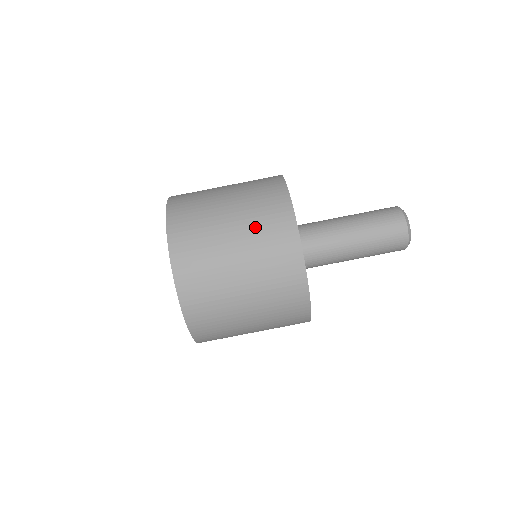
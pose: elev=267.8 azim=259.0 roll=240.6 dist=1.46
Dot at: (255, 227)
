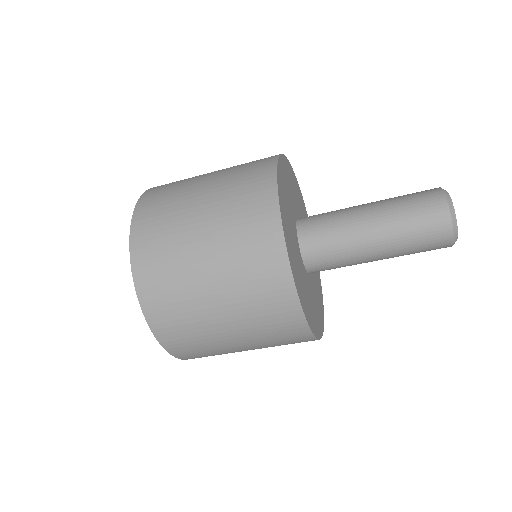
Dot at: (229, 228)
